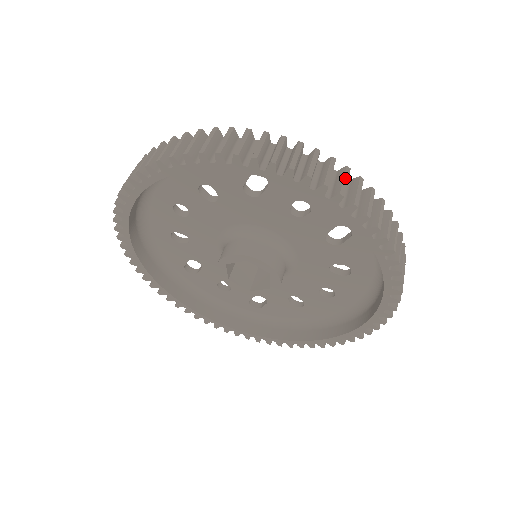
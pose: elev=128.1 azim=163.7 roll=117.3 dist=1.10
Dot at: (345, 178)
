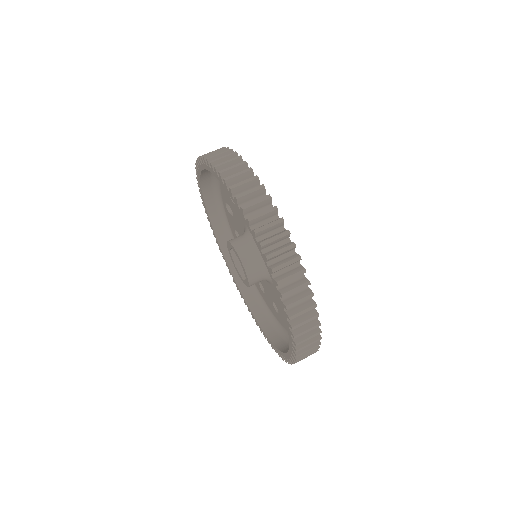
Dot at: (305, 310)
